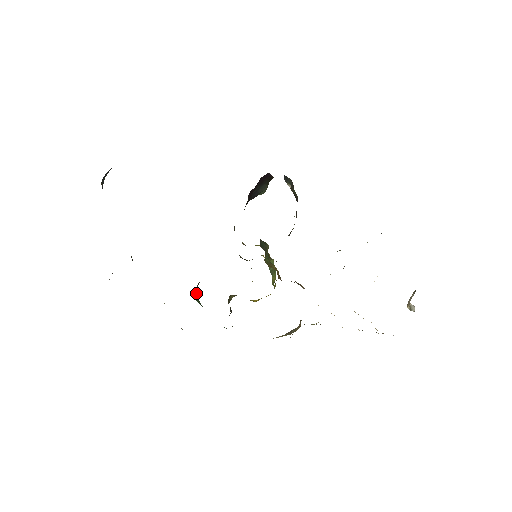
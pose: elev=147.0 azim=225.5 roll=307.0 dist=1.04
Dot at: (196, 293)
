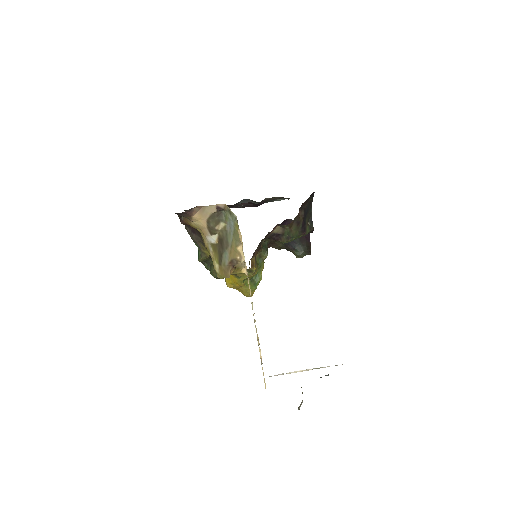
Dot at: occluded
